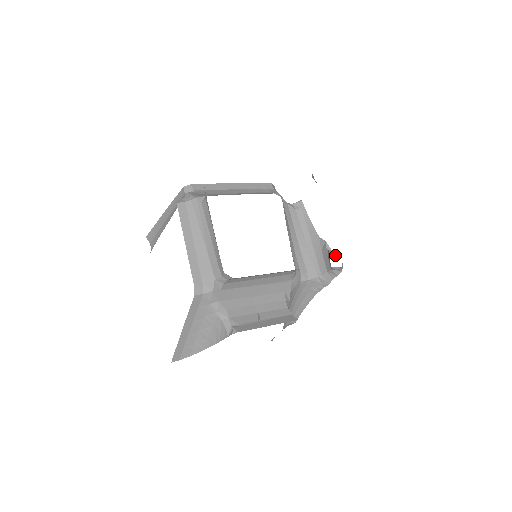
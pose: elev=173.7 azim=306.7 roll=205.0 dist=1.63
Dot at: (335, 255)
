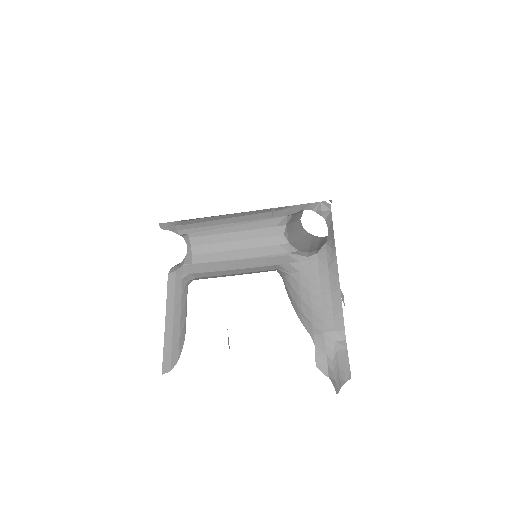
Dot at: occluded
